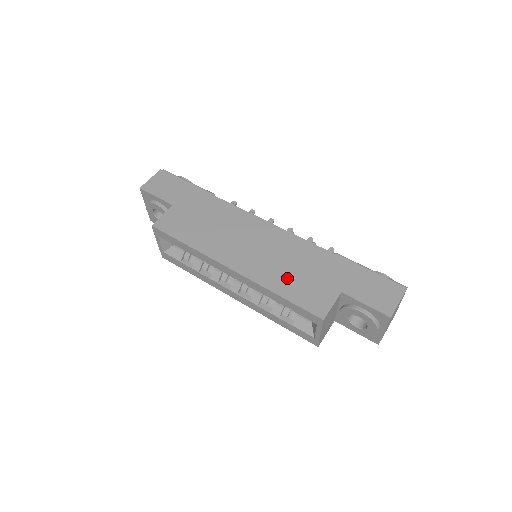
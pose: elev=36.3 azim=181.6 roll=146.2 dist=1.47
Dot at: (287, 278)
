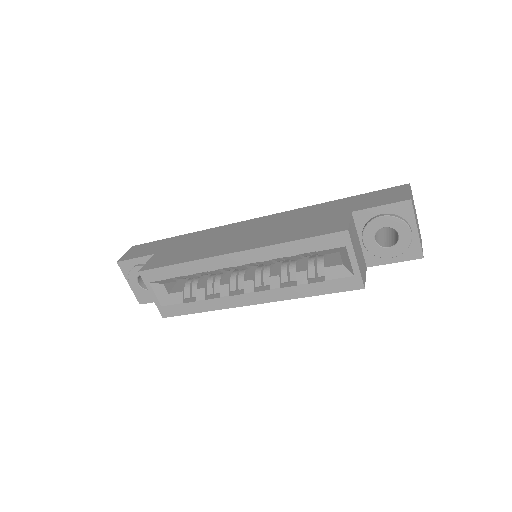
Dot at: (292, 231)
